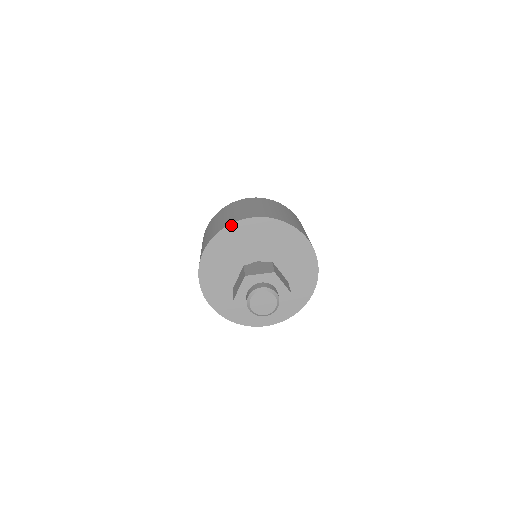
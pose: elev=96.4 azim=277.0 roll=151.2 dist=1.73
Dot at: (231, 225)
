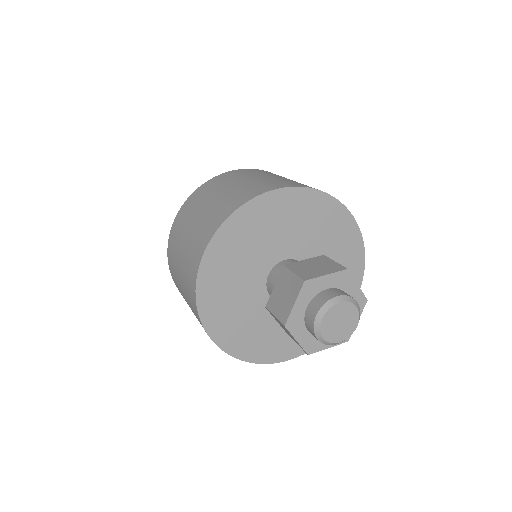
Dot at: (249, 203)
